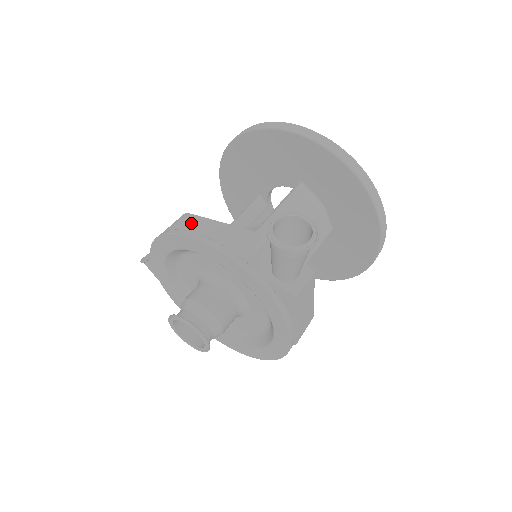
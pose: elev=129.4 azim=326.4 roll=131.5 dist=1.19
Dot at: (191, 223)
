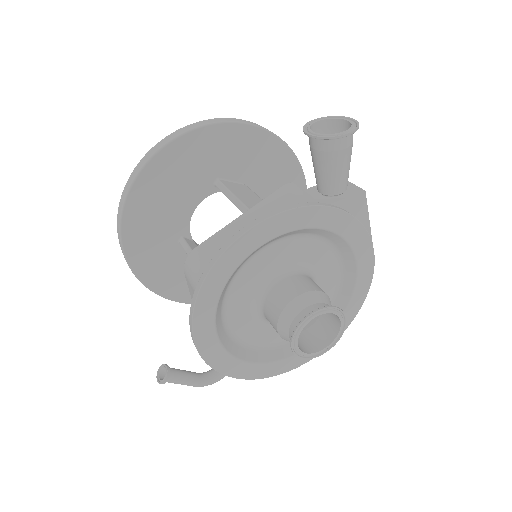
Dot at: (213, 246)
